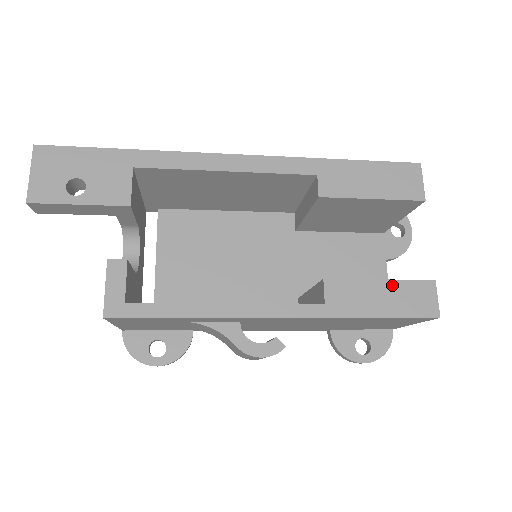
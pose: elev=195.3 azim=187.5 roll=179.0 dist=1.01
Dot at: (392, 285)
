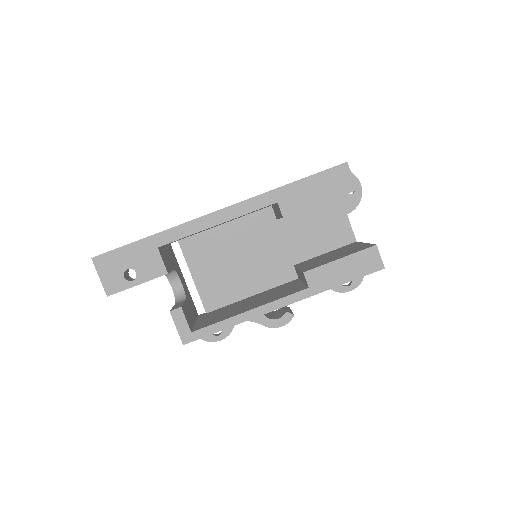
Dot at: (348, 259)
